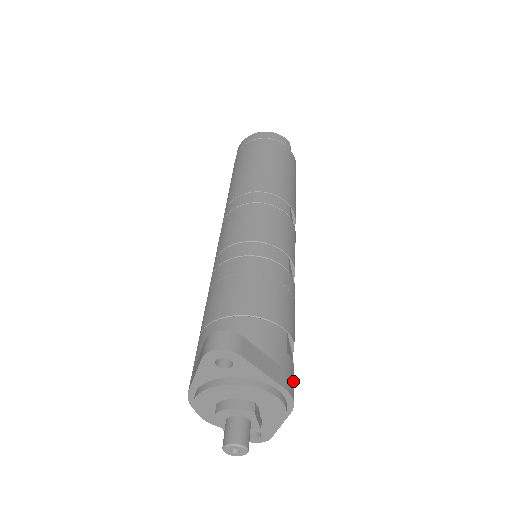
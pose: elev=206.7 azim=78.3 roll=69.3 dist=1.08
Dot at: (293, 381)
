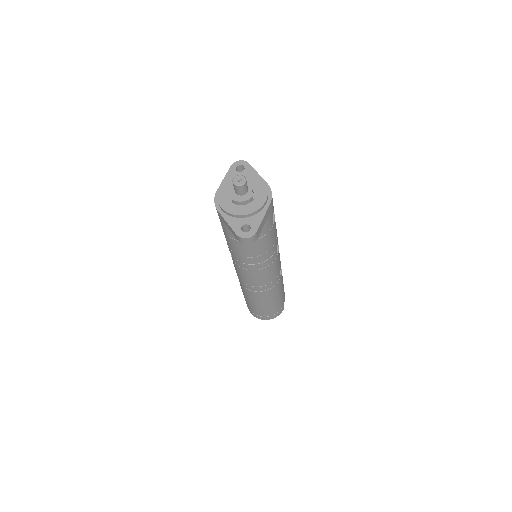
Dot at: occluded
